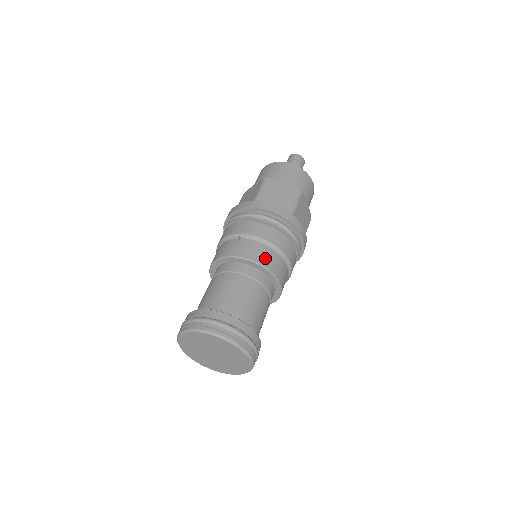
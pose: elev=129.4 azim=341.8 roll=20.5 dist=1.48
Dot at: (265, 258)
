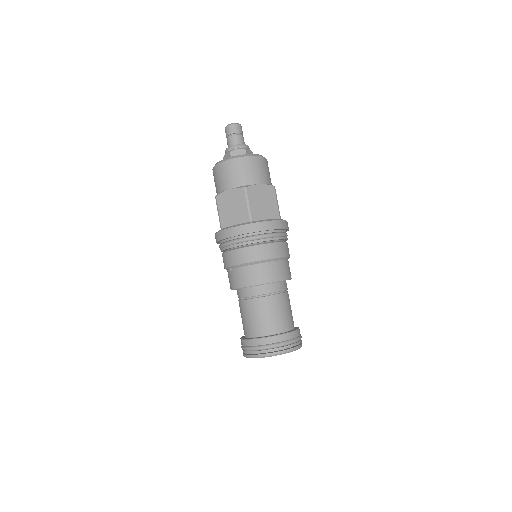
Dot at: (254, 277)
